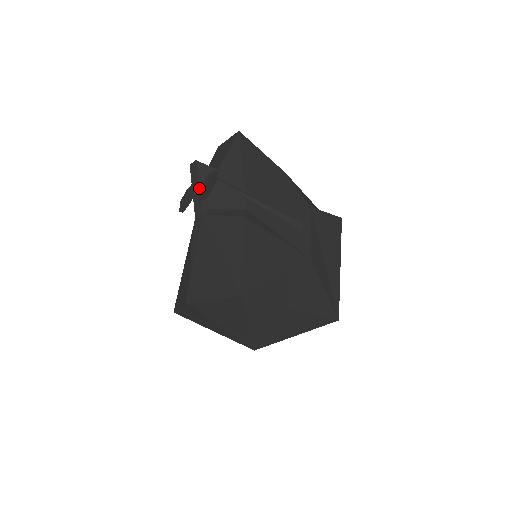
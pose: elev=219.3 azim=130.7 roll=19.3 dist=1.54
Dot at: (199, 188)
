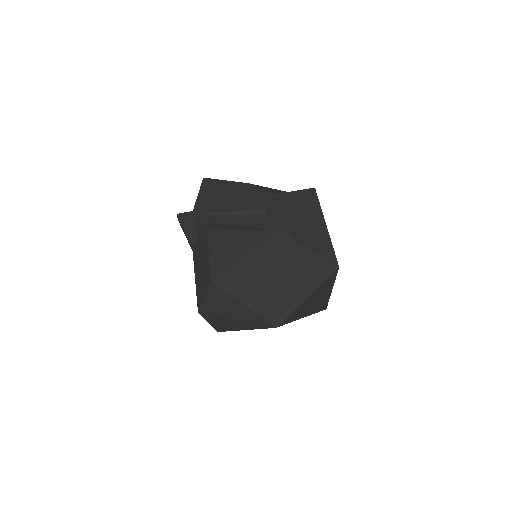
Dot at: (185, 230)
